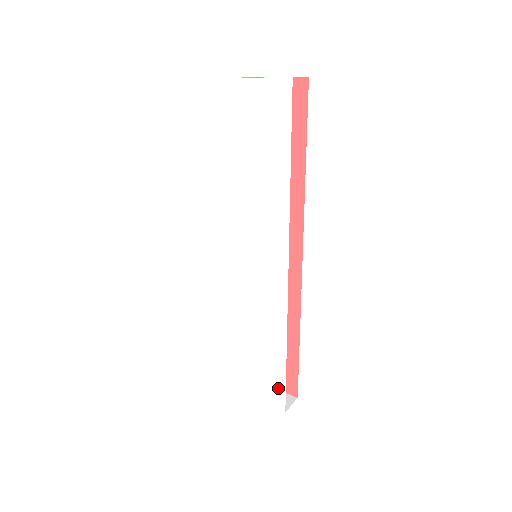
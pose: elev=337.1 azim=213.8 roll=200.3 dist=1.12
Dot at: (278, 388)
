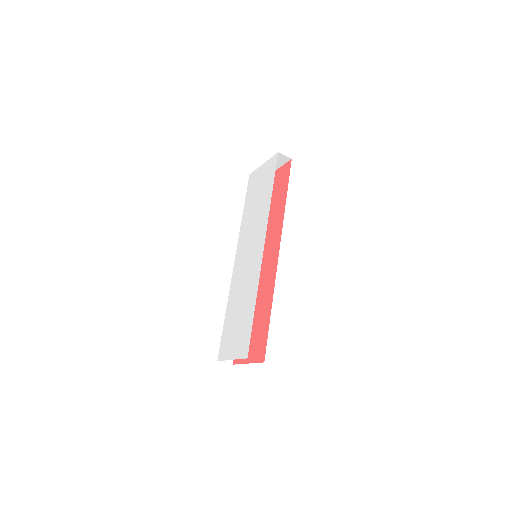
Dot at: (247, 338)
